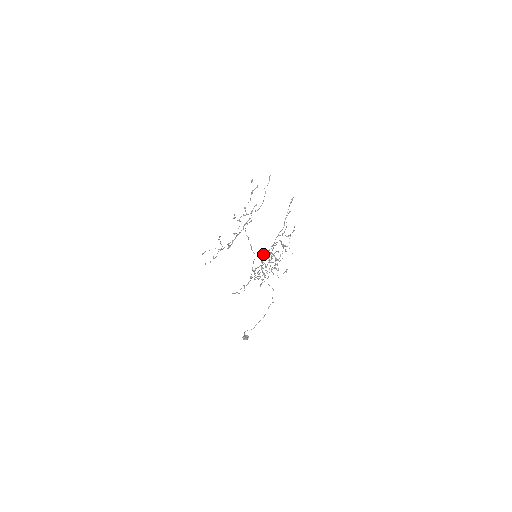
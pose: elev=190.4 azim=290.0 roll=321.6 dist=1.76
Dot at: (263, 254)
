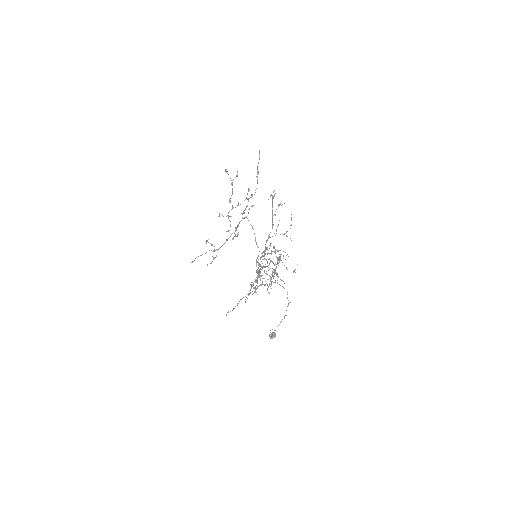
Dot at: occluded
